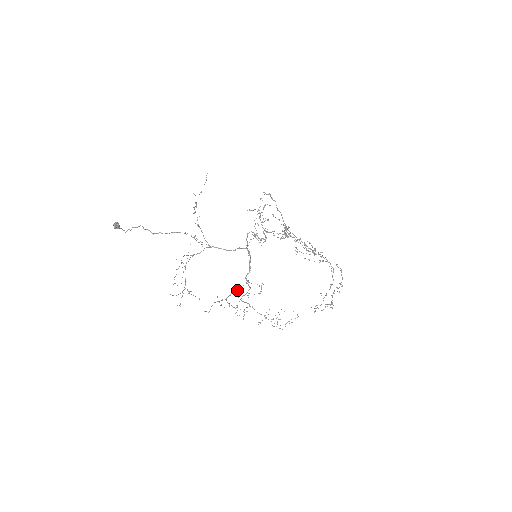
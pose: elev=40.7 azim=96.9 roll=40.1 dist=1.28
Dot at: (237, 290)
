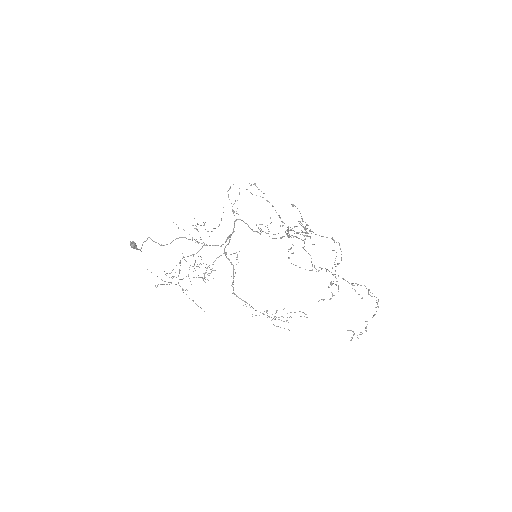
Dot at: (214, 261)
